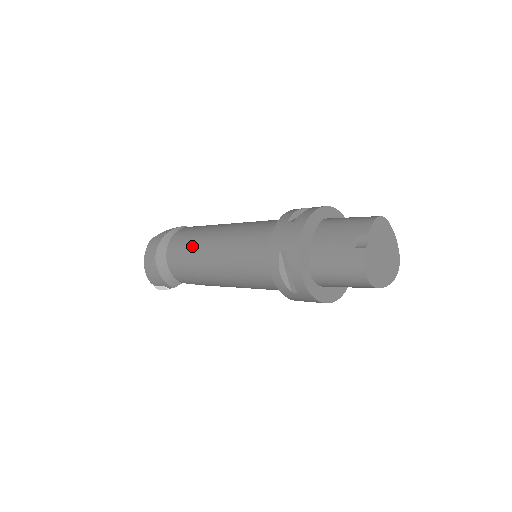
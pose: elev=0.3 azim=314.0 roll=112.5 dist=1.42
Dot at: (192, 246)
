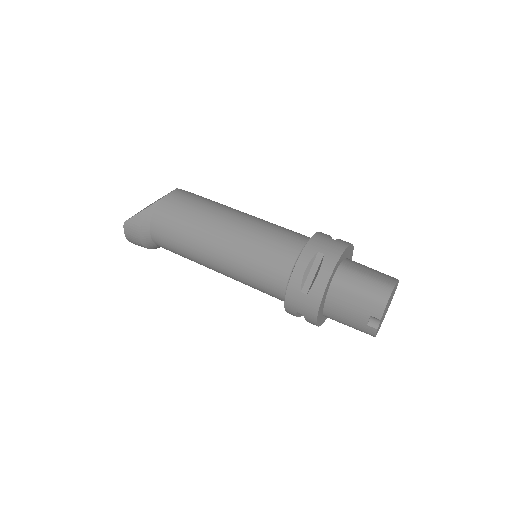
Dot at: (185, 250)
